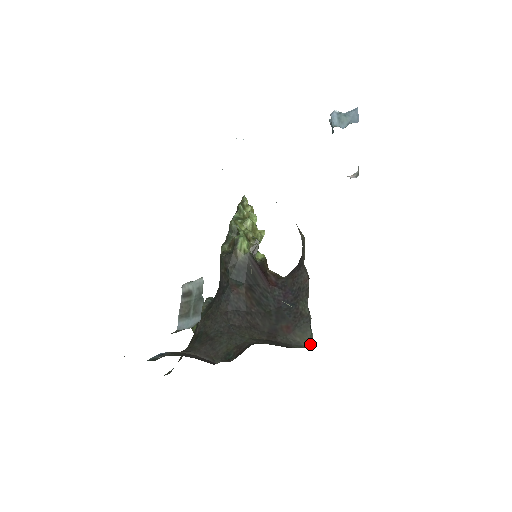
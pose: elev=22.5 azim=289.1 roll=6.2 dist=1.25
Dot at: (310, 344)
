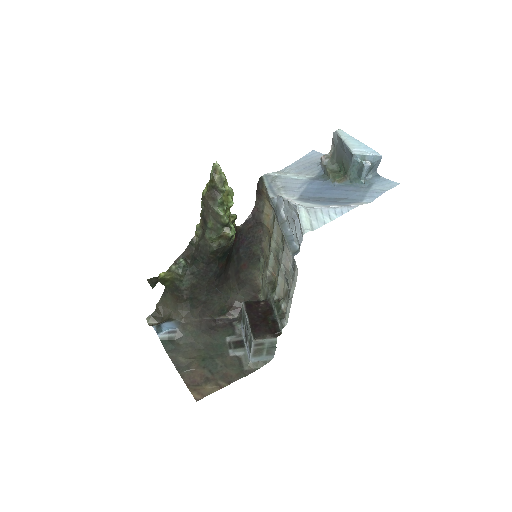
Dot at: (257, 270)
